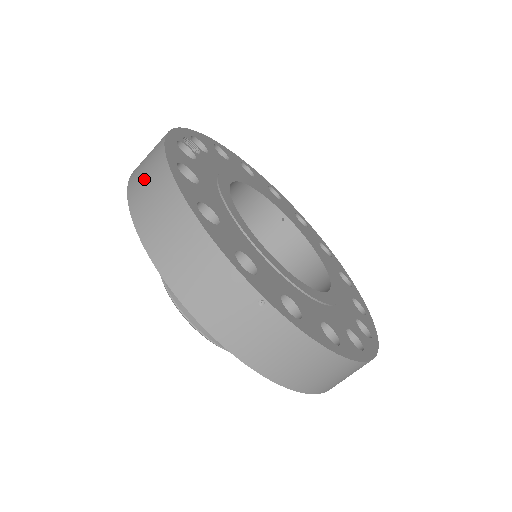
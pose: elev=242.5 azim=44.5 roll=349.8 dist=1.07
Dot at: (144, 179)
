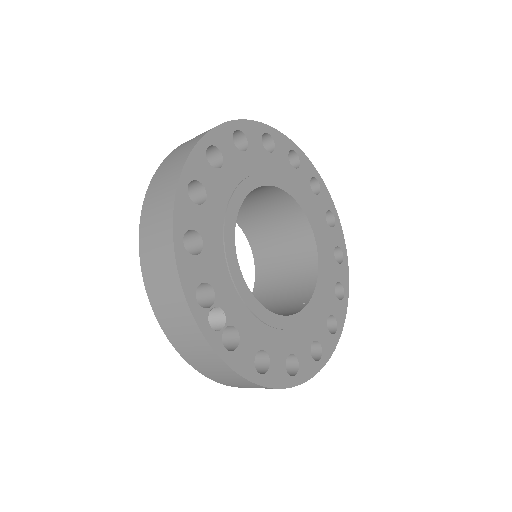
Dot at: (234, 384)
